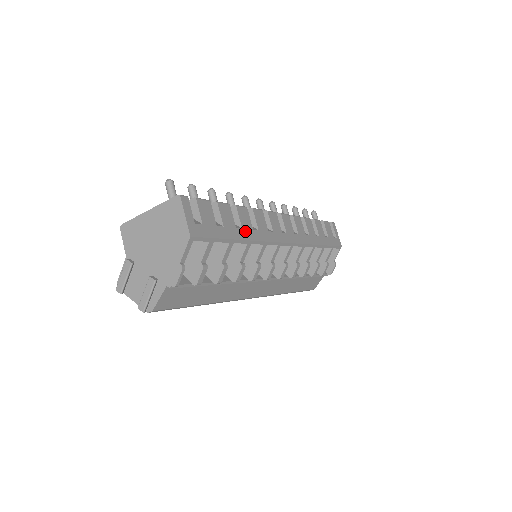
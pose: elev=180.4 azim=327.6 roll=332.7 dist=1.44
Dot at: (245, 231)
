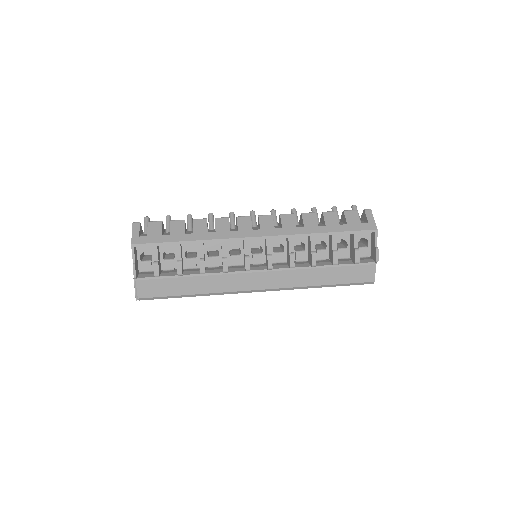
Dot at: (196, 235)
